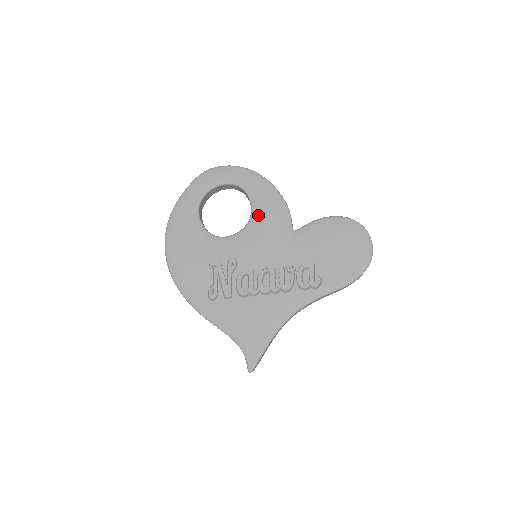
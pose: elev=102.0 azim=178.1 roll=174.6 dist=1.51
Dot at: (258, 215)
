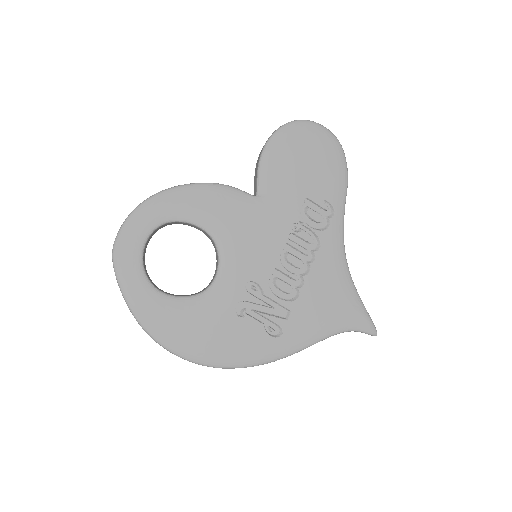
Dot at: (213, 224)
